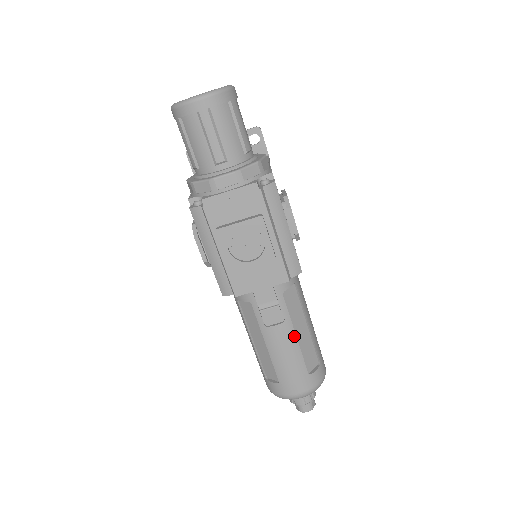
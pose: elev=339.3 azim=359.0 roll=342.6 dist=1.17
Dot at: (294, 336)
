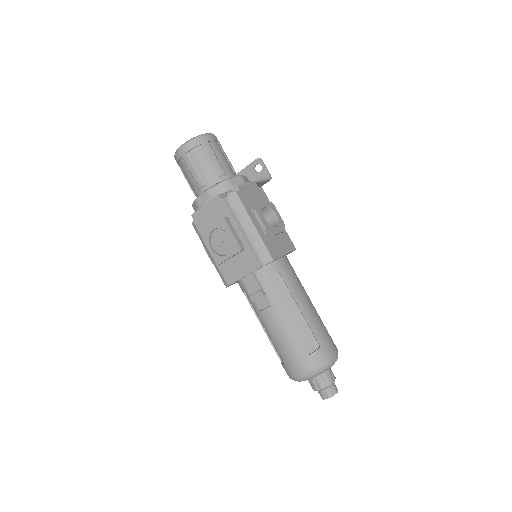
Dot at: (283, 318)
